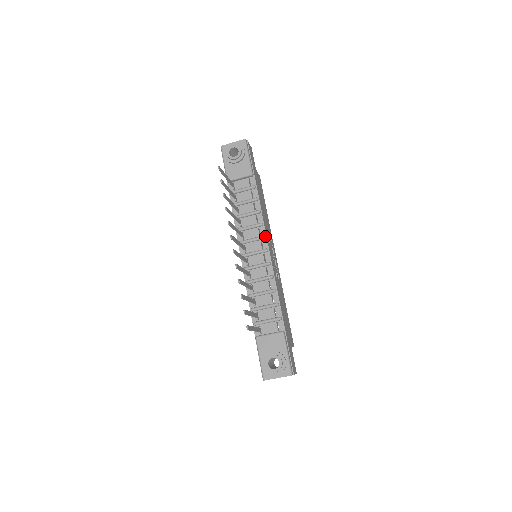
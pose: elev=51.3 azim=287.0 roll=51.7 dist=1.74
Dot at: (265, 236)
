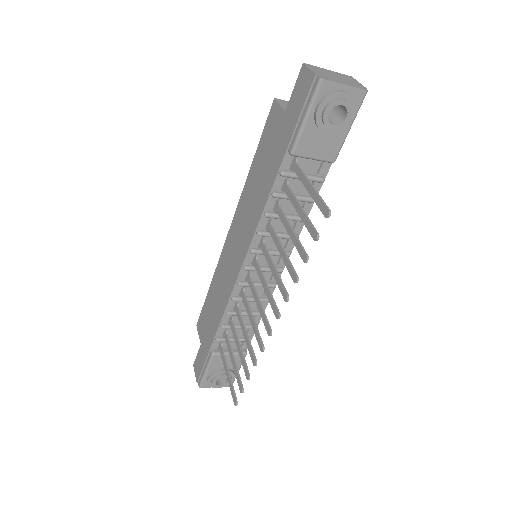
Dot at: occluded
